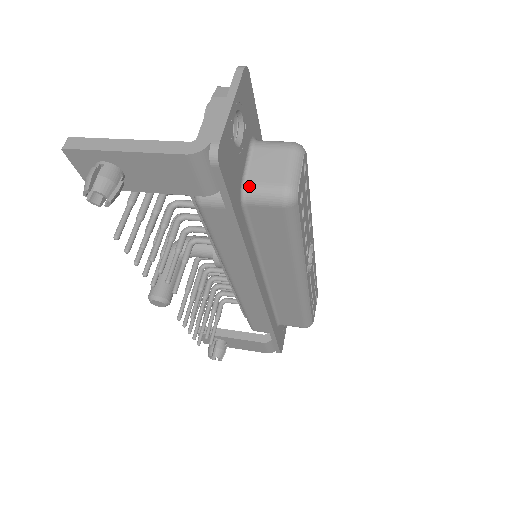
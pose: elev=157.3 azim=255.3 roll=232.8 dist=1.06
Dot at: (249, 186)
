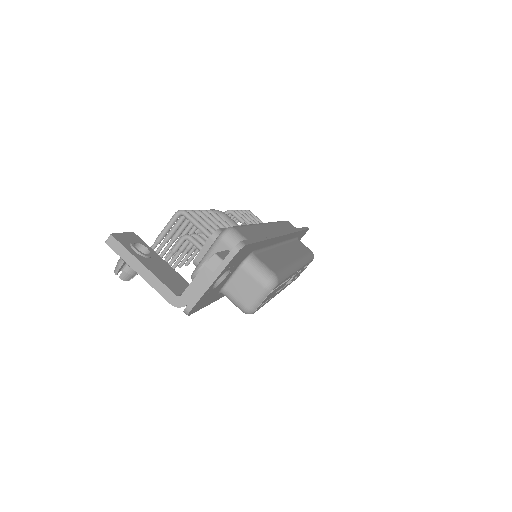
Dot at: (226, 292)
